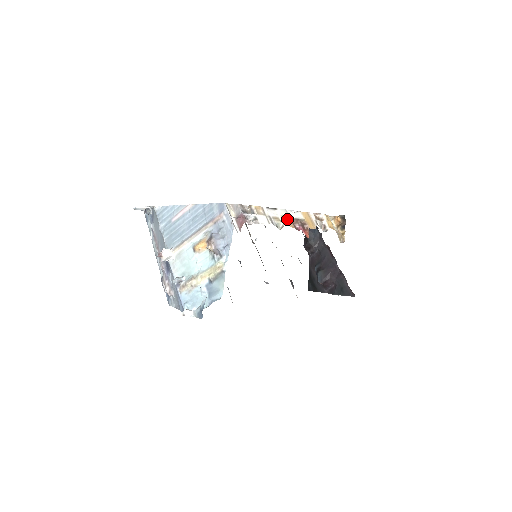
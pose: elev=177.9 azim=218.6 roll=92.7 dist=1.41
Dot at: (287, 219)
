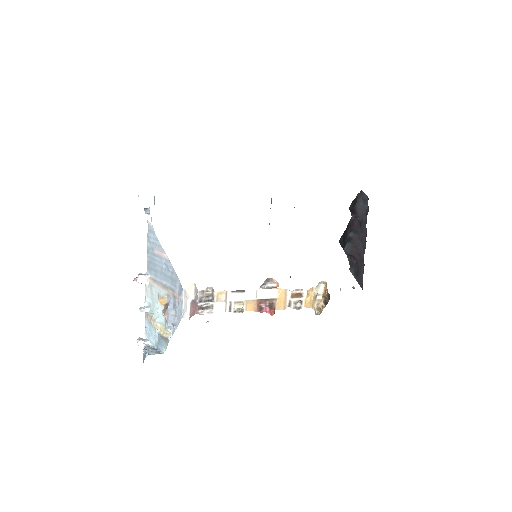
Dot at: (252, 302)
